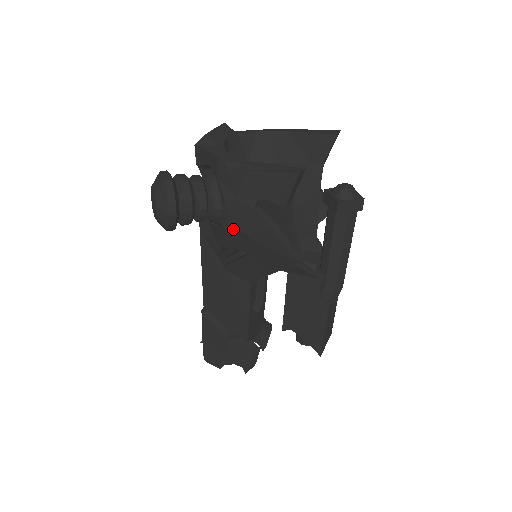
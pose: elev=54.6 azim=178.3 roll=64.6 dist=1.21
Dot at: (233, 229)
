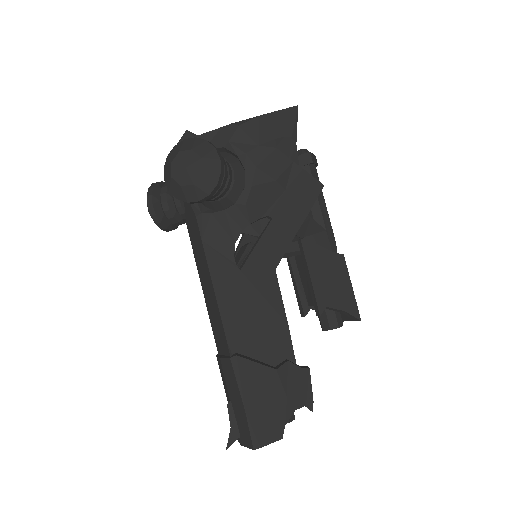
Dot at: (261, 182)
